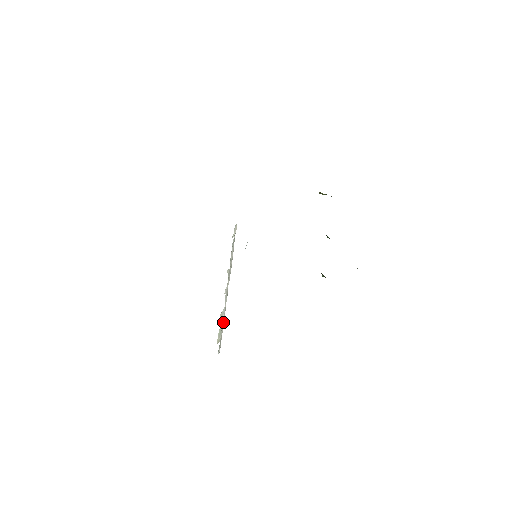
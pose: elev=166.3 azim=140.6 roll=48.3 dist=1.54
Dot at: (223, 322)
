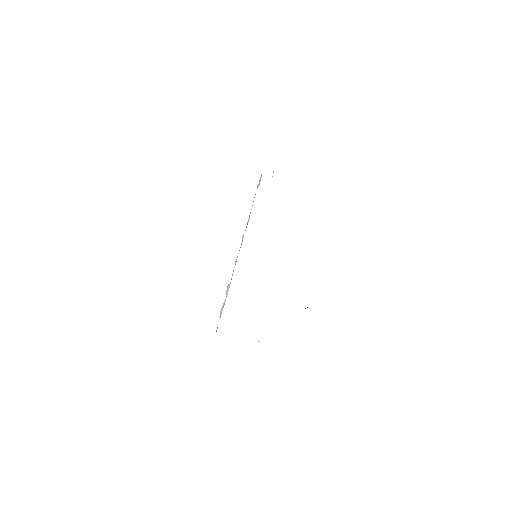
Dot at: occluded
